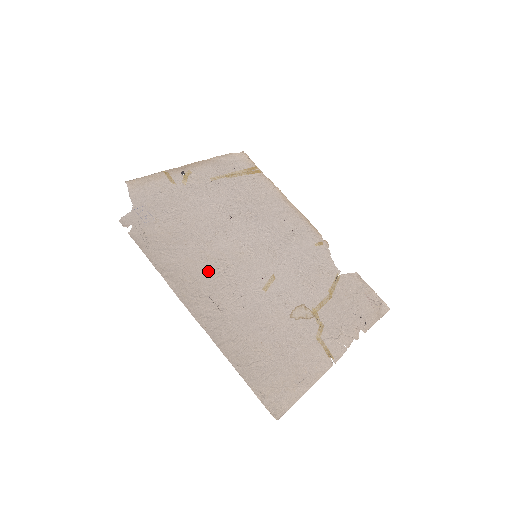
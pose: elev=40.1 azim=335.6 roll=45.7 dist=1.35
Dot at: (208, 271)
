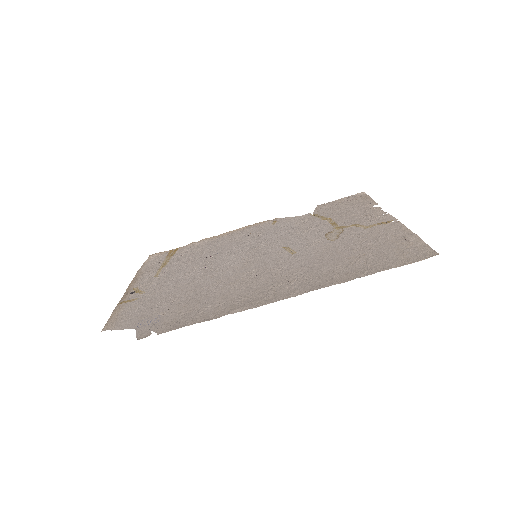
Dot at: (246, 285)
